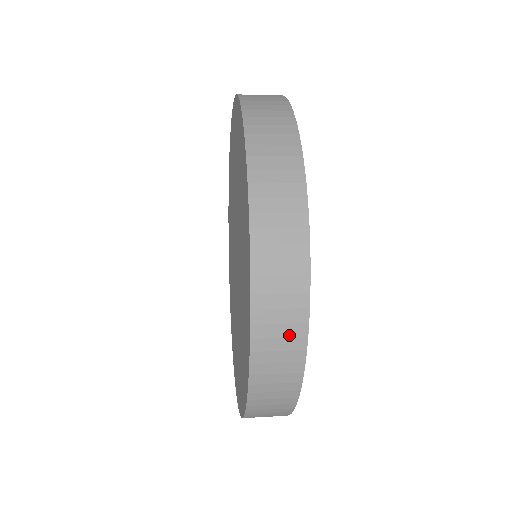
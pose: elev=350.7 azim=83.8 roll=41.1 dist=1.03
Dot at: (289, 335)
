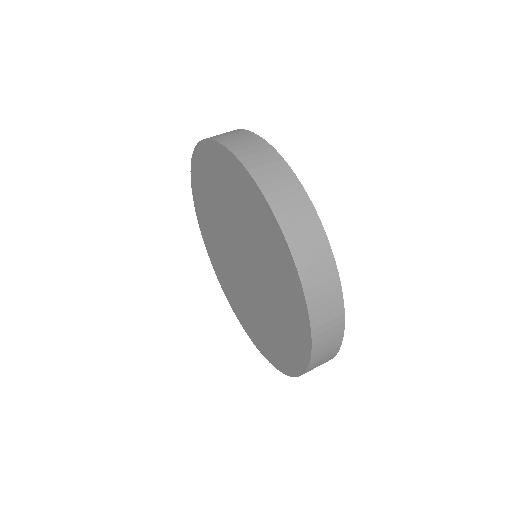
Dot at: (327, 279)
